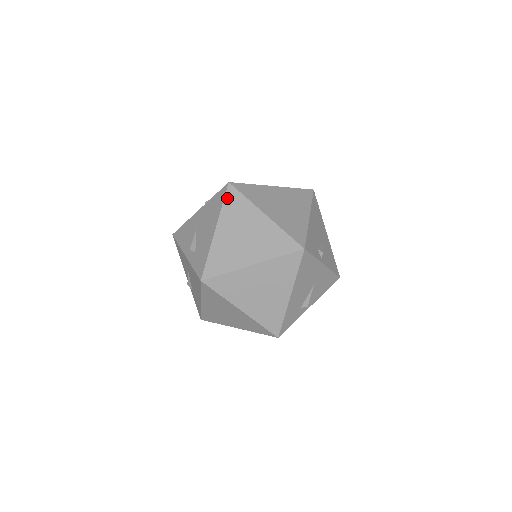
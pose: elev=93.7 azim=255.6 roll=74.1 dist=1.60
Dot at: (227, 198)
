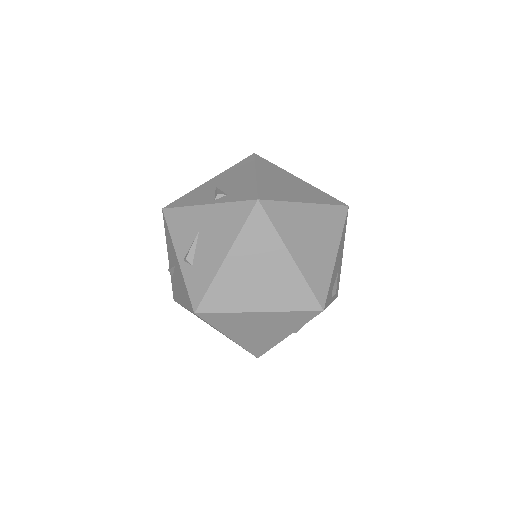
Dot at: occluded
